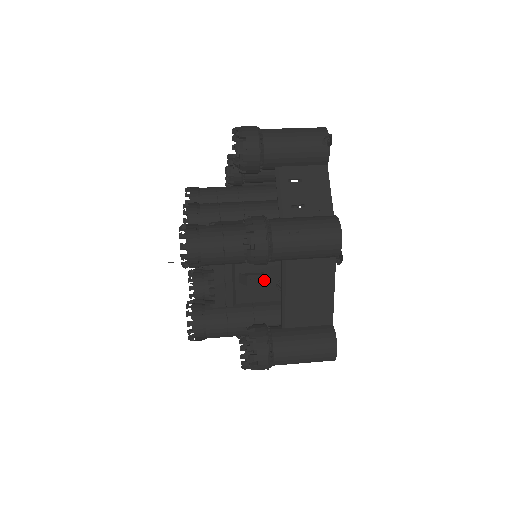
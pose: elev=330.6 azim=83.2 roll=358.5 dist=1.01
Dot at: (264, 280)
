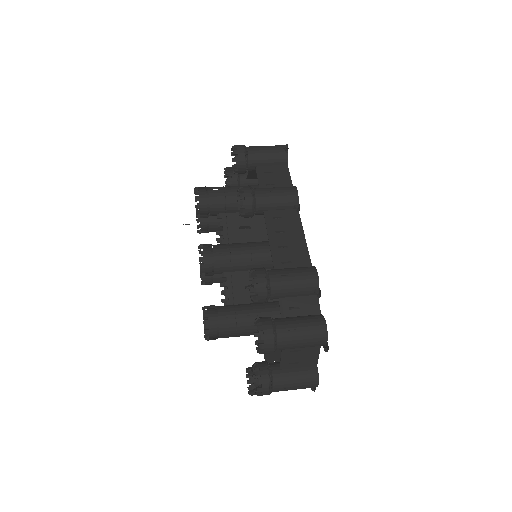
Dot at: occluded
